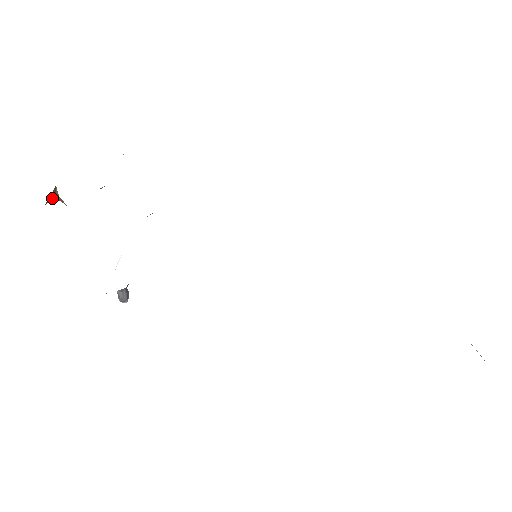
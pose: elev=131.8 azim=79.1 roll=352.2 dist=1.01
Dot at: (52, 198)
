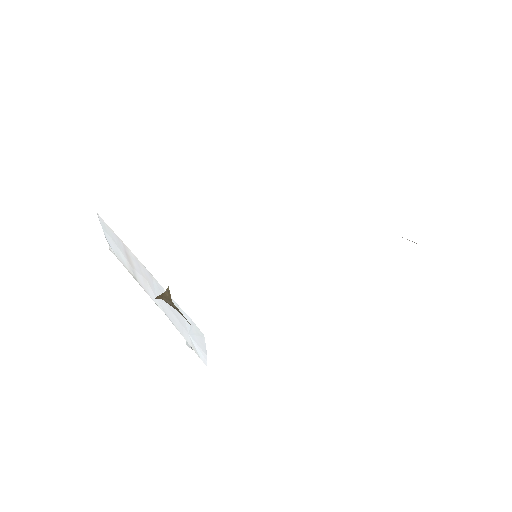
Dot at: occluded
